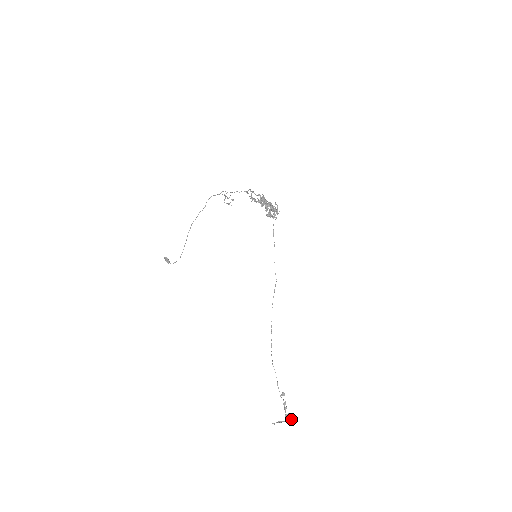
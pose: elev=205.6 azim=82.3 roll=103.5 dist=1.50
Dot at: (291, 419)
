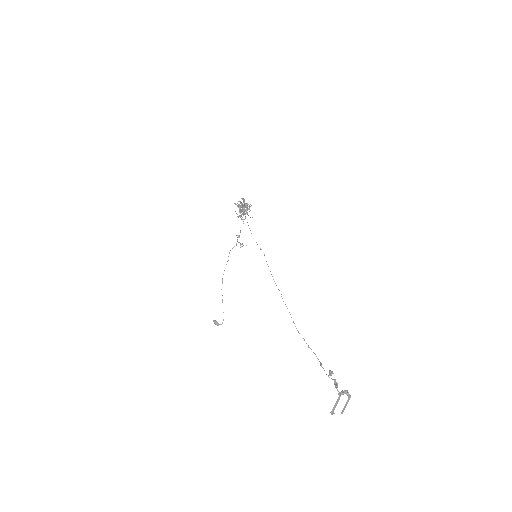
Dot at: (347, 395)
